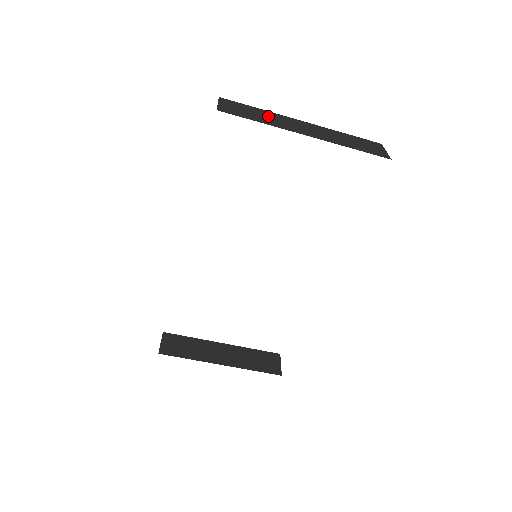
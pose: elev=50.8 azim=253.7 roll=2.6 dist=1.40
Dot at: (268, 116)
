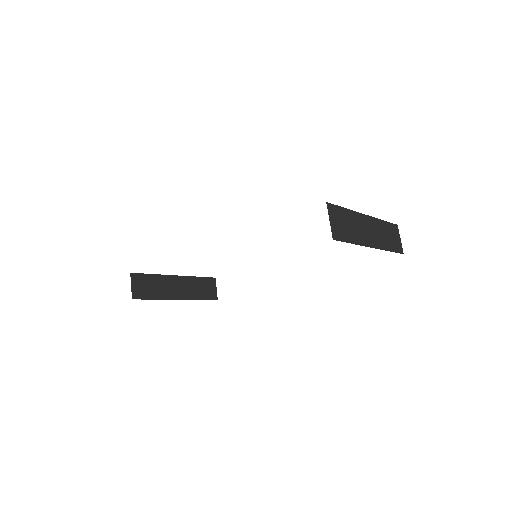
Dot at: (353, 223)
